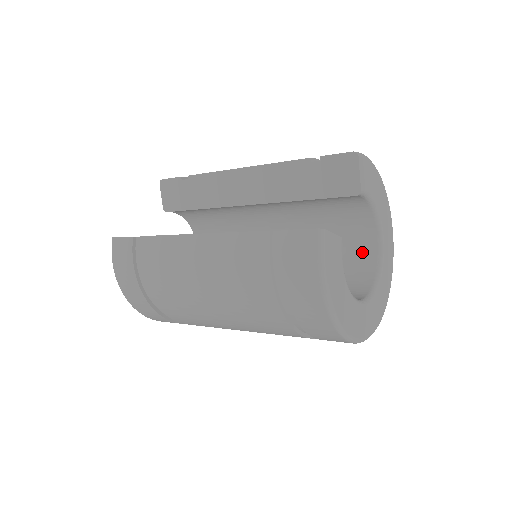
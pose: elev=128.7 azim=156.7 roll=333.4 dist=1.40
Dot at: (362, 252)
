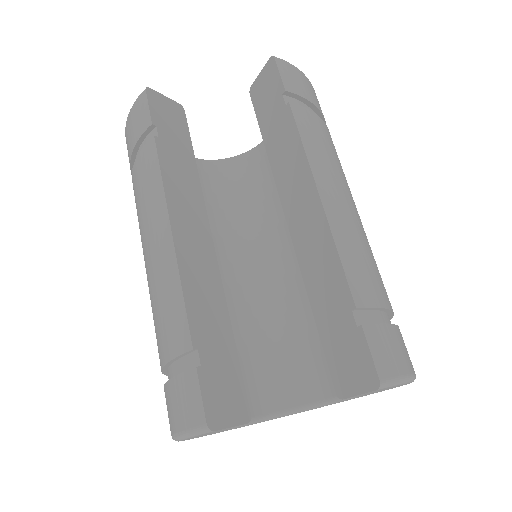
Dot at: (325, 377)
